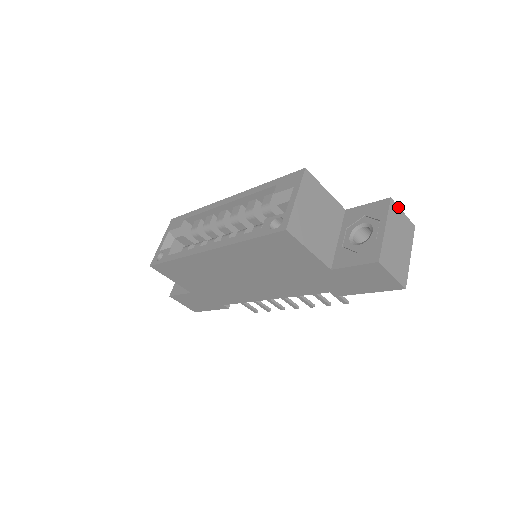
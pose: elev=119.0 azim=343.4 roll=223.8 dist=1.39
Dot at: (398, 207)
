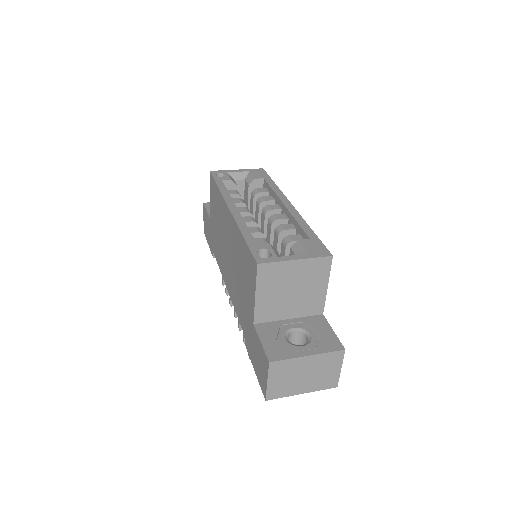
Dot at: (342, 361)
